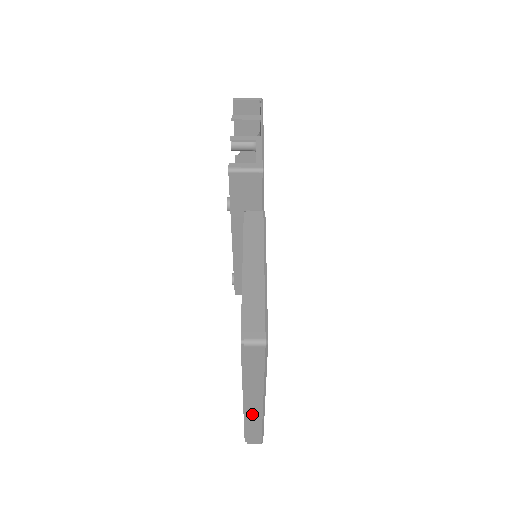
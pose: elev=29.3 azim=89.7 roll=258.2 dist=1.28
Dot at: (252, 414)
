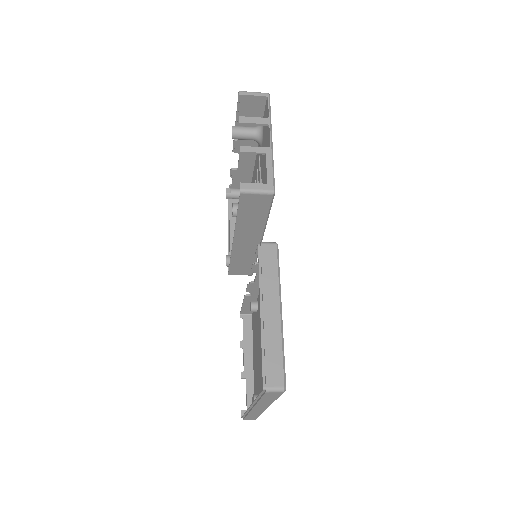
Dot at: (255, 411)
